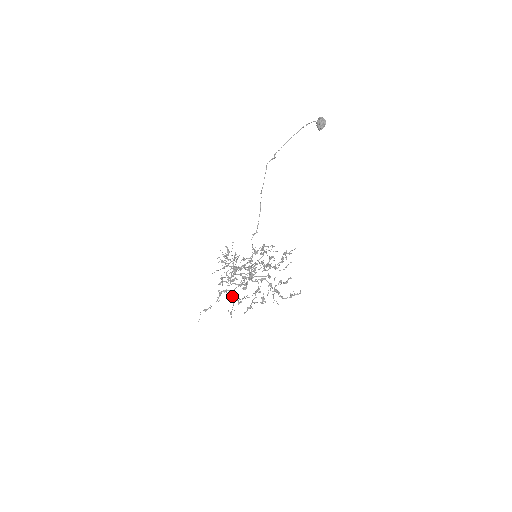
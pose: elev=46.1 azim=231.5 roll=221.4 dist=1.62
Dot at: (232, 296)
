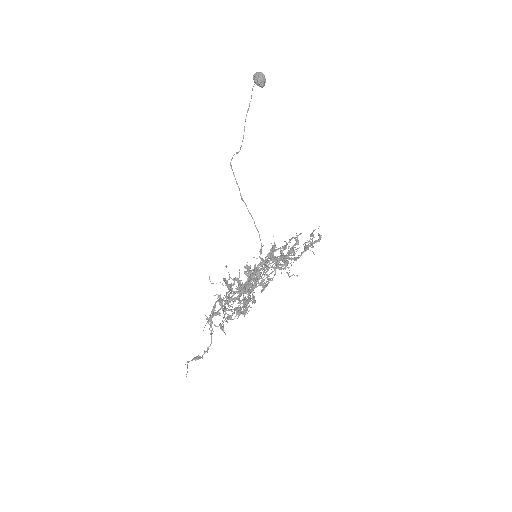
Dot at: (222, 308)
